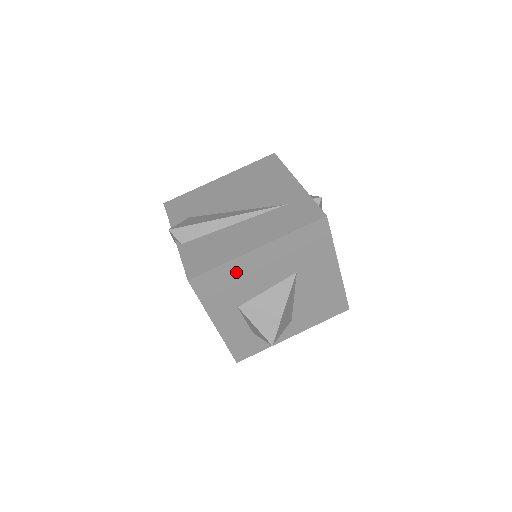
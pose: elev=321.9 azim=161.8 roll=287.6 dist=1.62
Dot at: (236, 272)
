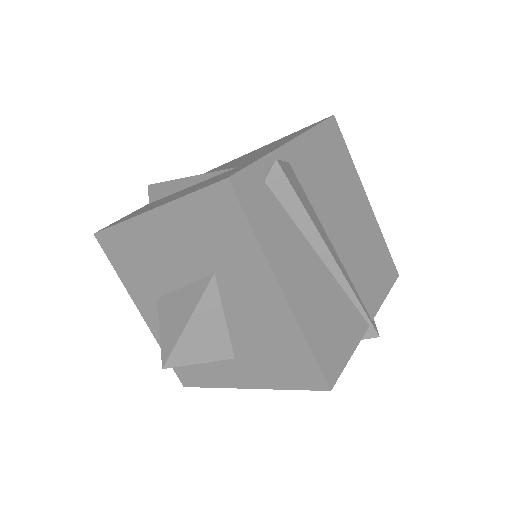
Dot at: (138, 241)
